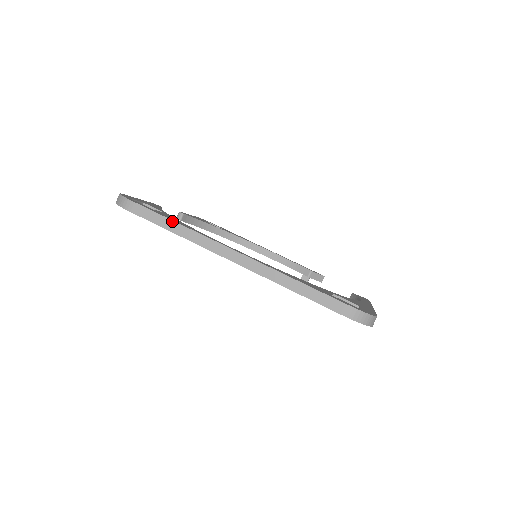
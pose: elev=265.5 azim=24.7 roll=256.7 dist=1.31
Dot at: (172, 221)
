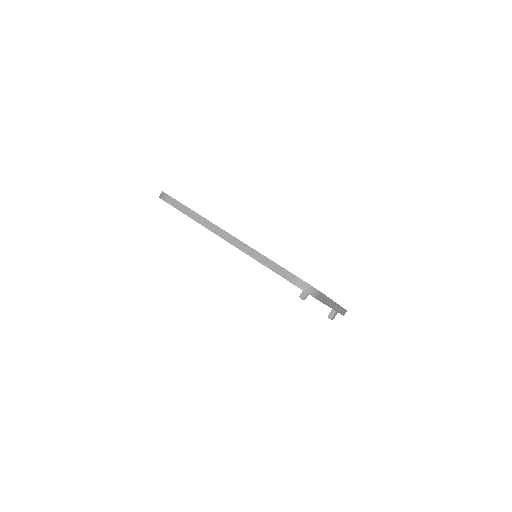
Dot at: (190, 210)
